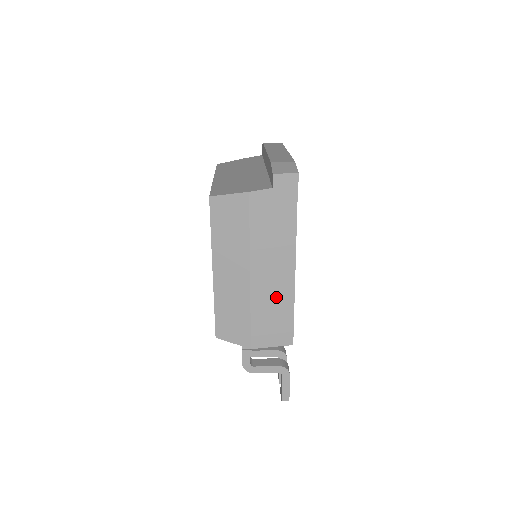
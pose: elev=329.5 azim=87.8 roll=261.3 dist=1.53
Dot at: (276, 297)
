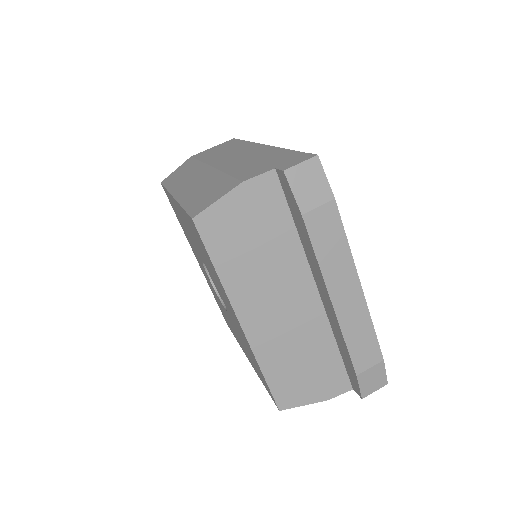
Dot at: occluded
